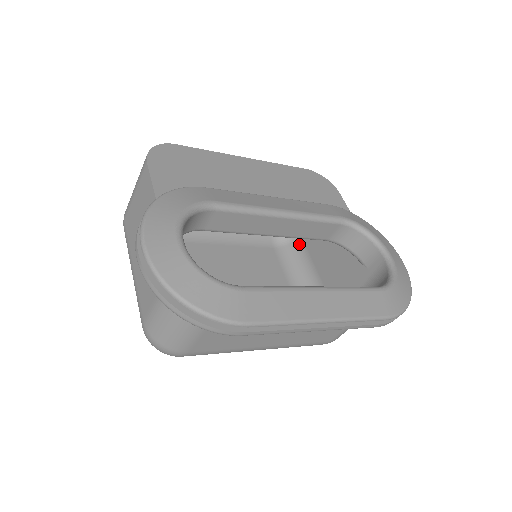
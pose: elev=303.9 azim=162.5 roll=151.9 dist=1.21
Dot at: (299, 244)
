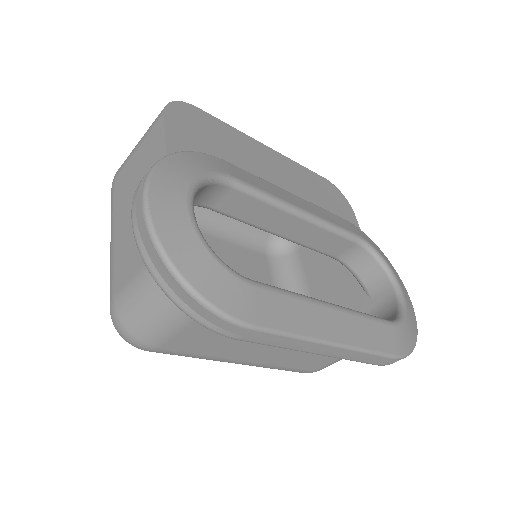
Dot at: (295, 258)
